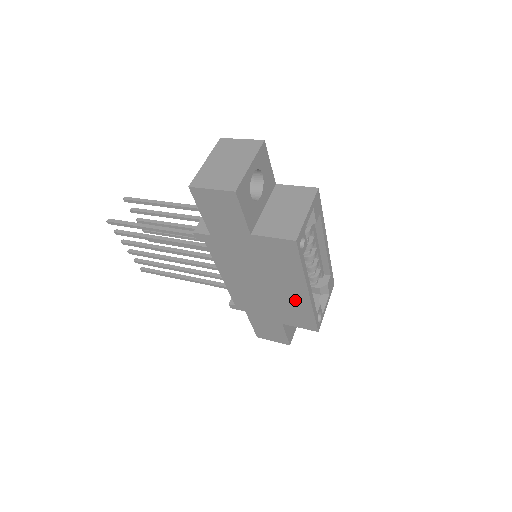
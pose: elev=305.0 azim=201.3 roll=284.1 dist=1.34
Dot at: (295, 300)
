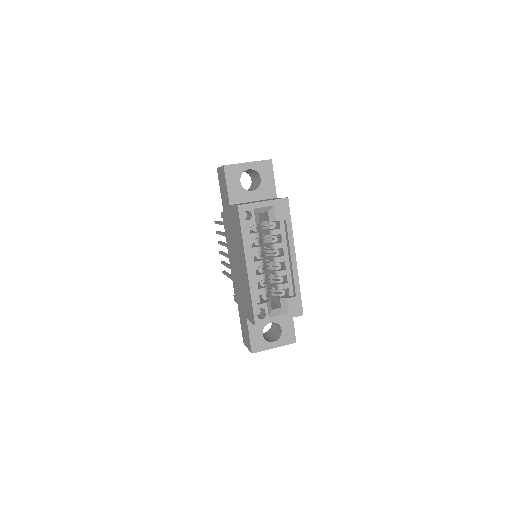
Dot at: (245, 280)
